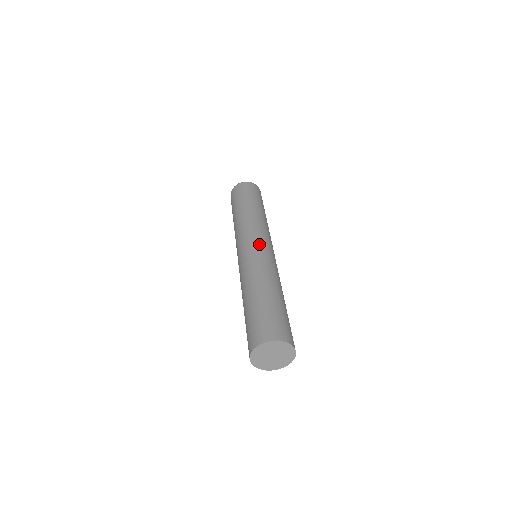
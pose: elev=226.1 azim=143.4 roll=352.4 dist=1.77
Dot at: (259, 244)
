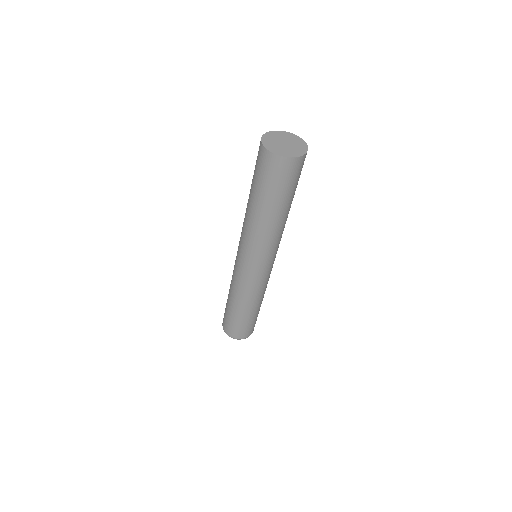
Dot at: occluded
